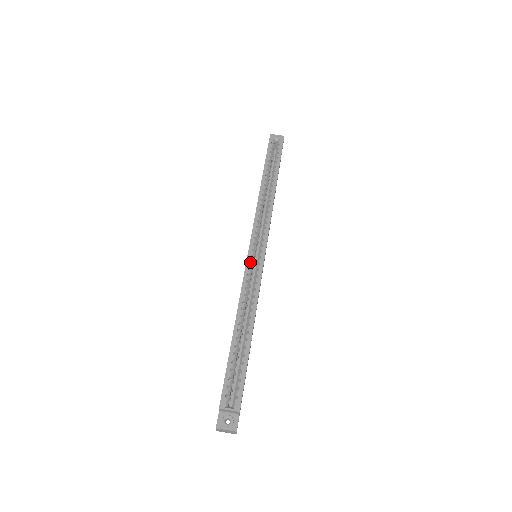
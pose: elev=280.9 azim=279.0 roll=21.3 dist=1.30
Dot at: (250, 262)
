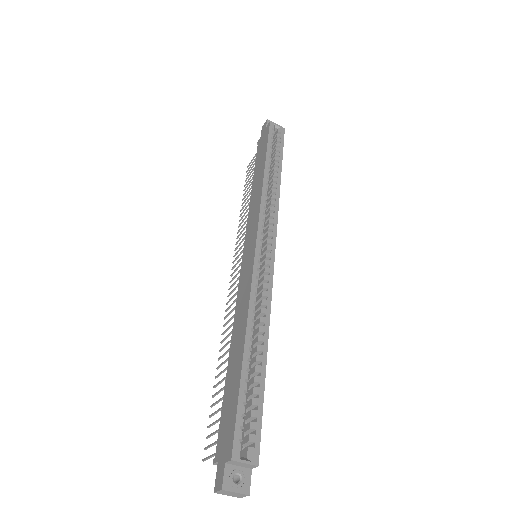
Dot at: (257, 262)
